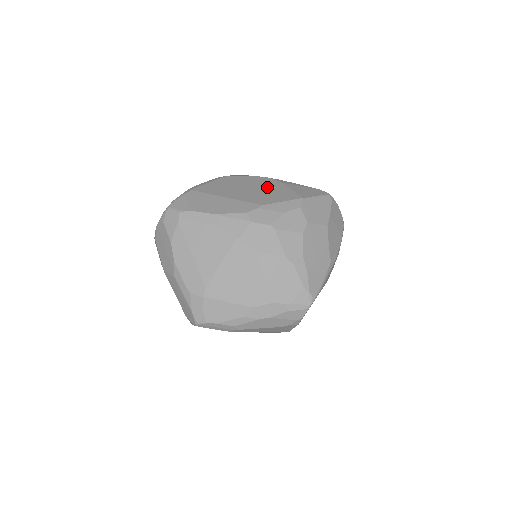
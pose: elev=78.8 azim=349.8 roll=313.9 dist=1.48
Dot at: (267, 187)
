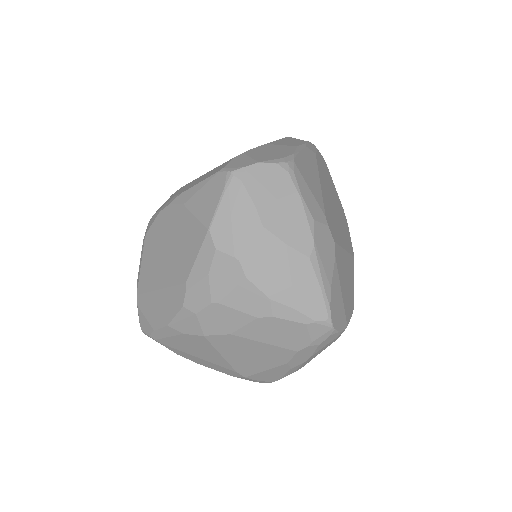
Dot at: (176, 232)
